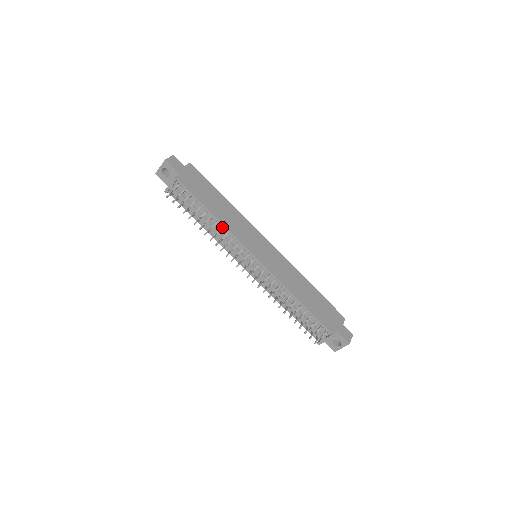
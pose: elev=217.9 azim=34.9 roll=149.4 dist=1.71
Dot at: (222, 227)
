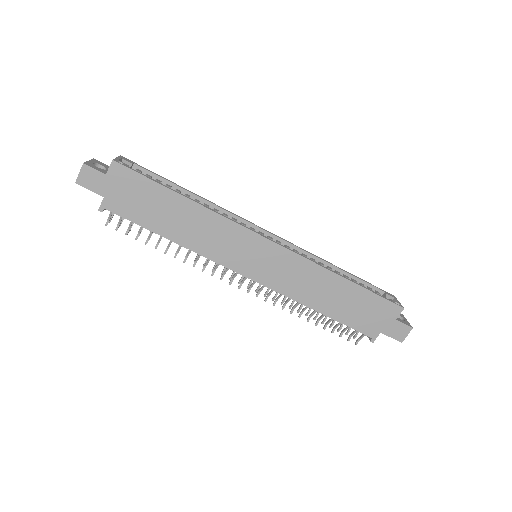
Dot at: (190, 249)
